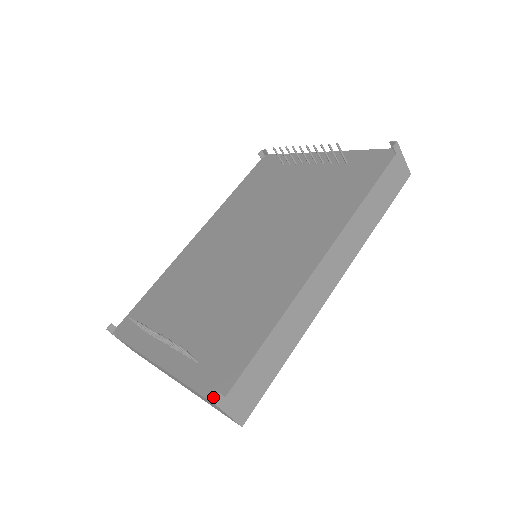
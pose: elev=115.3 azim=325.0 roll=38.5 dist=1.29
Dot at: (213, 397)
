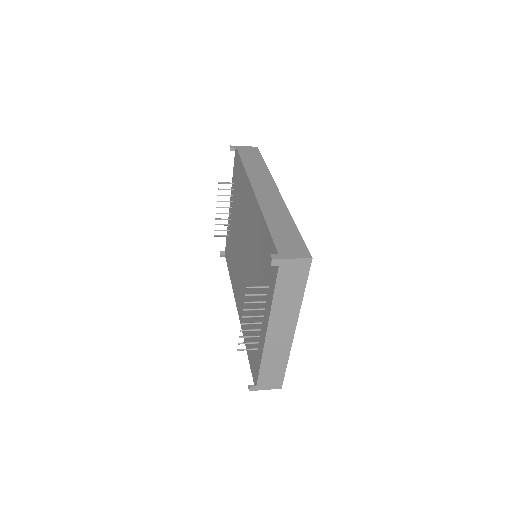
Dot at: (277, 265)
